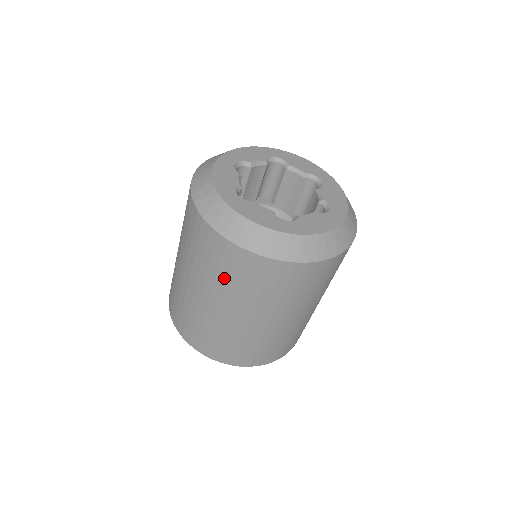
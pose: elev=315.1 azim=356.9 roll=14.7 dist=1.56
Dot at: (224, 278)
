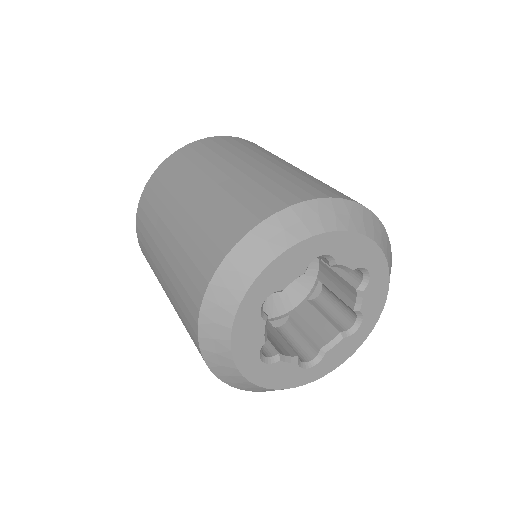
Dot at: (177, 299)
